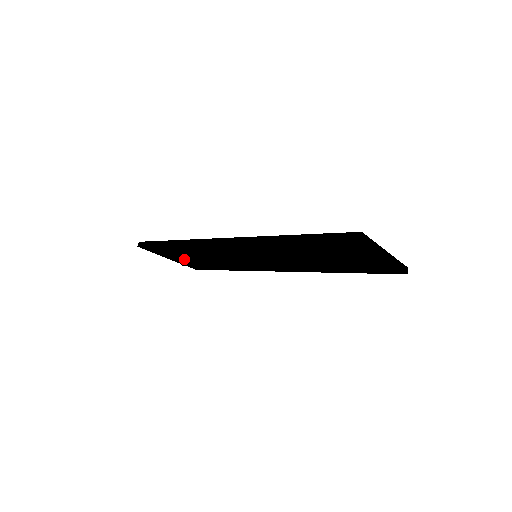
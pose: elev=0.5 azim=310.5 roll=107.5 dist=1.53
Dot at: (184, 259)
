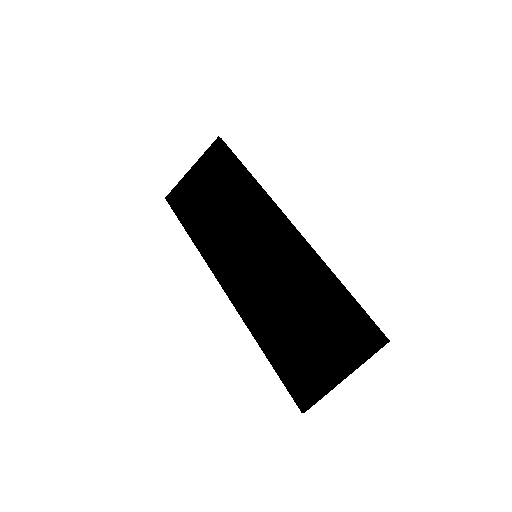
Dot at: occluded
